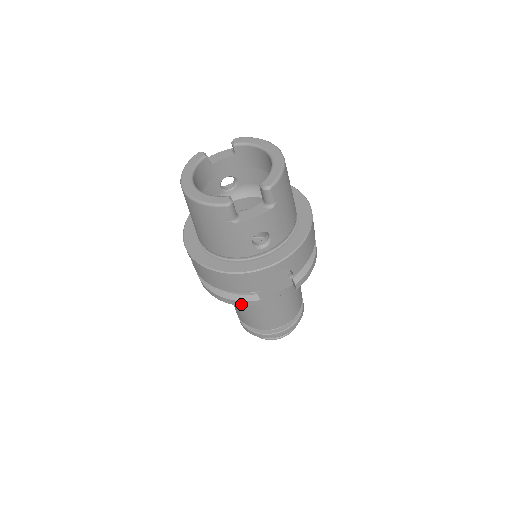
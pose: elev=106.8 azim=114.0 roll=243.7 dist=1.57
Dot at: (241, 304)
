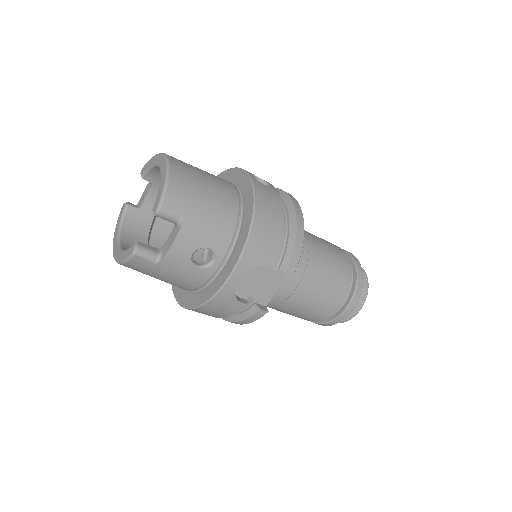
Dot at: (251, 321)
